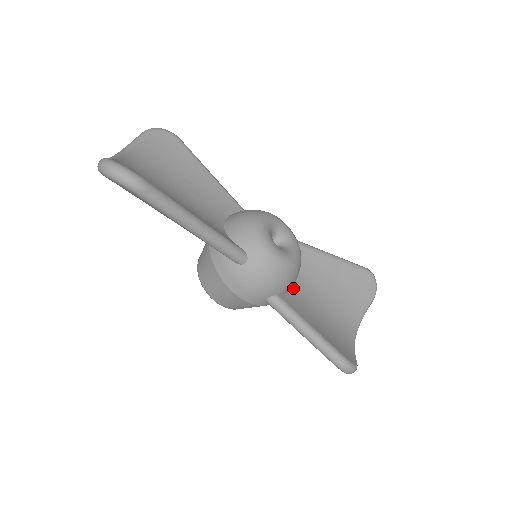
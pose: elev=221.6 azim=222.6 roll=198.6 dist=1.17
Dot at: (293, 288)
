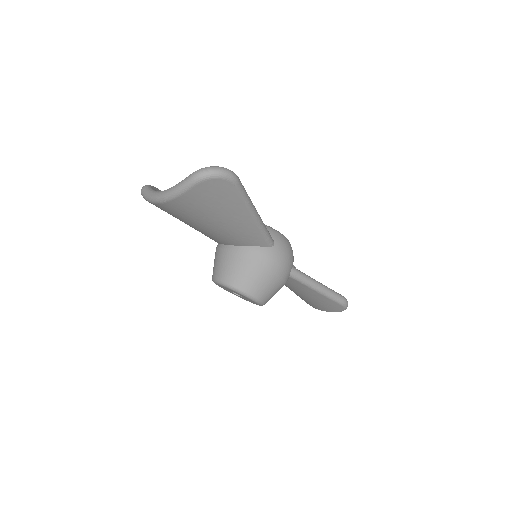
Dot at: occluded
